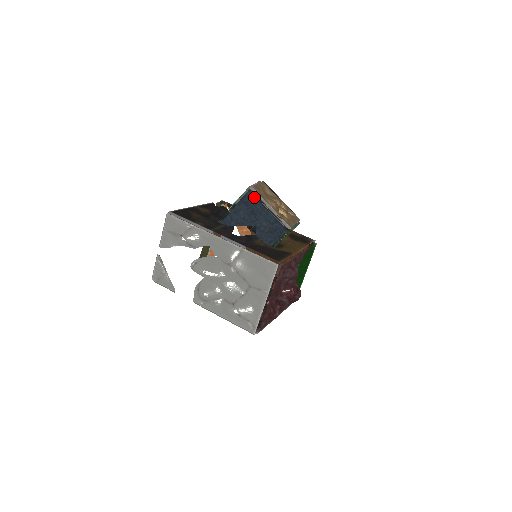
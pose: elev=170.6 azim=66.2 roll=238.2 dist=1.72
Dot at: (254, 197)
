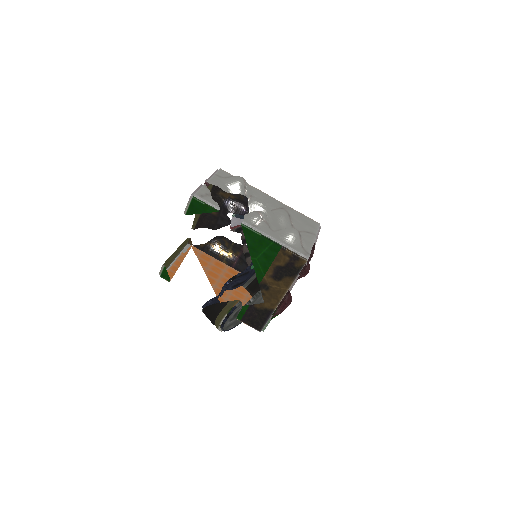
Dot at: occluded
